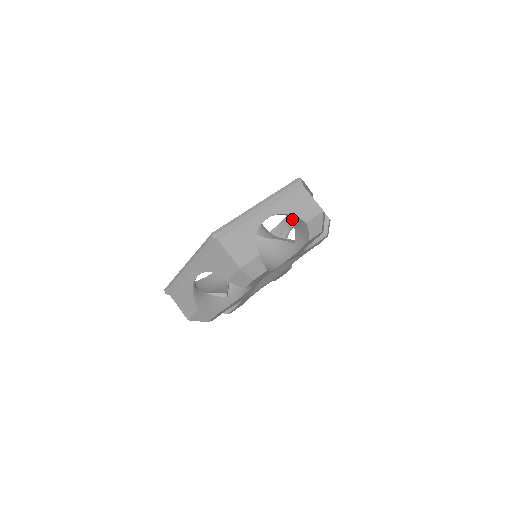
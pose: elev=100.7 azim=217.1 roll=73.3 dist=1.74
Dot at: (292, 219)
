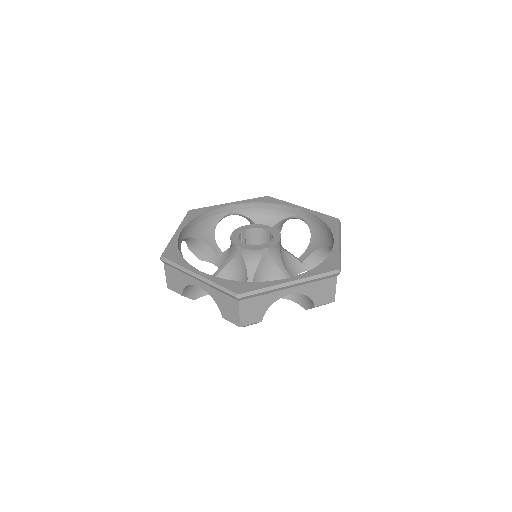
Dot at: occluded
